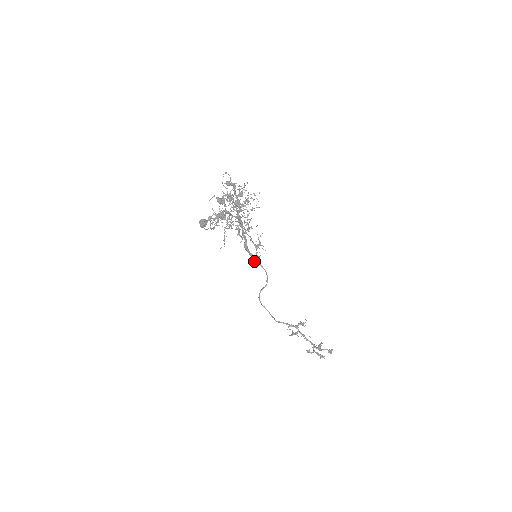
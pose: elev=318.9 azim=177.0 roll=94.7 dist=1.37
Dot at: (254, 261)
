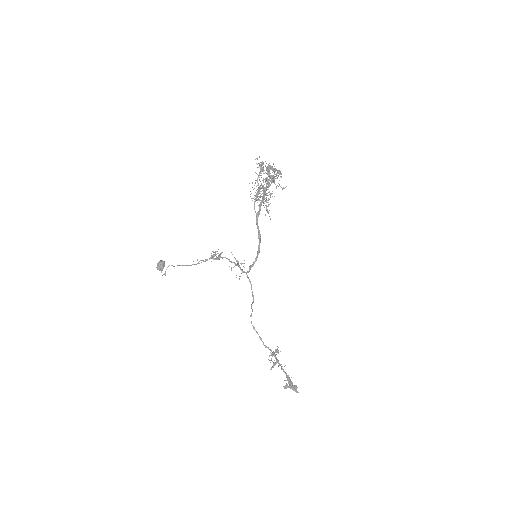
Dot at: (252, 265)
